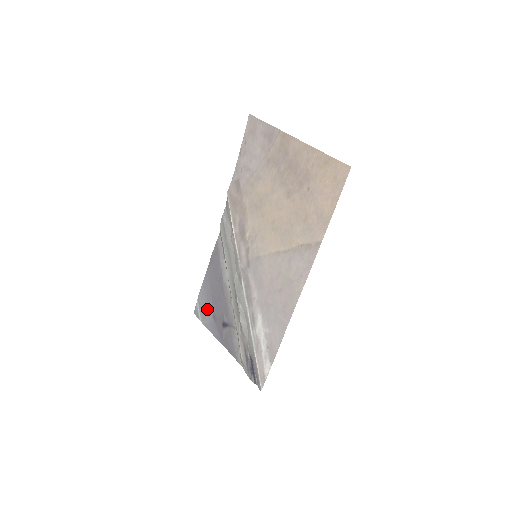
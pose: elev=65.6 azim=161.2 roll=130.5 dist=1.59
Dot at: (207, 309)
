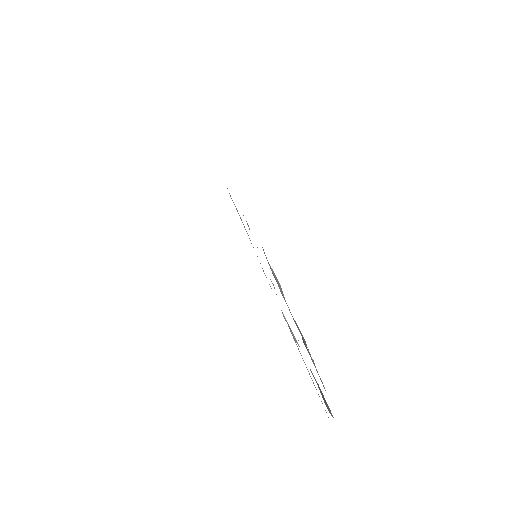
Dot at: (298, 329)
